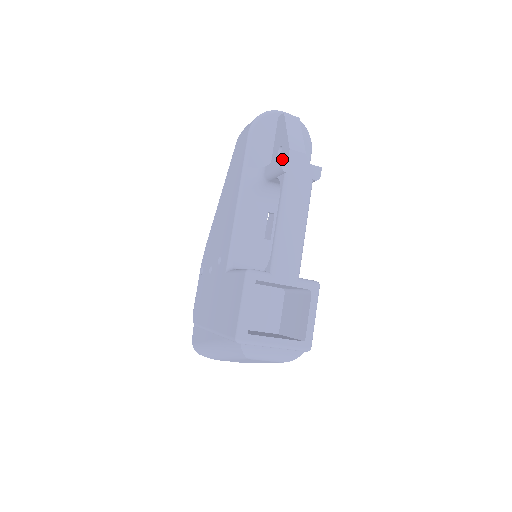
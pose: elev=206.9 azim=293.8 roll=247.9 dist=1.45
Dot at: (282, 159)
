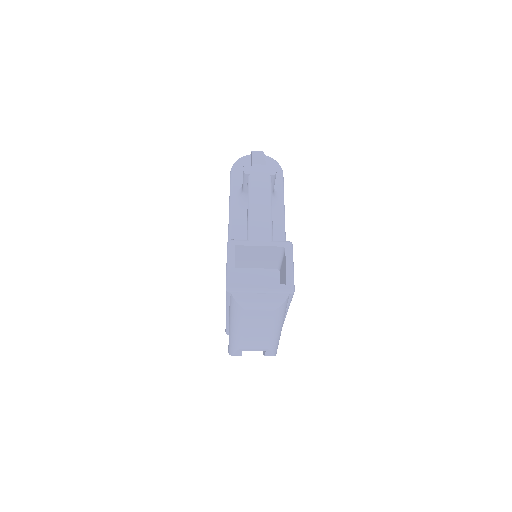
Dot at: (243, 167)
